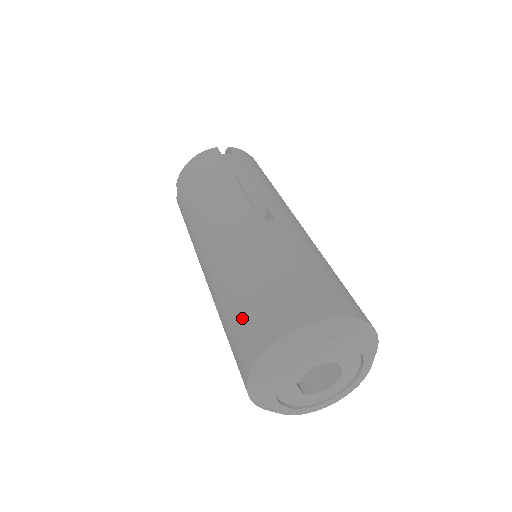
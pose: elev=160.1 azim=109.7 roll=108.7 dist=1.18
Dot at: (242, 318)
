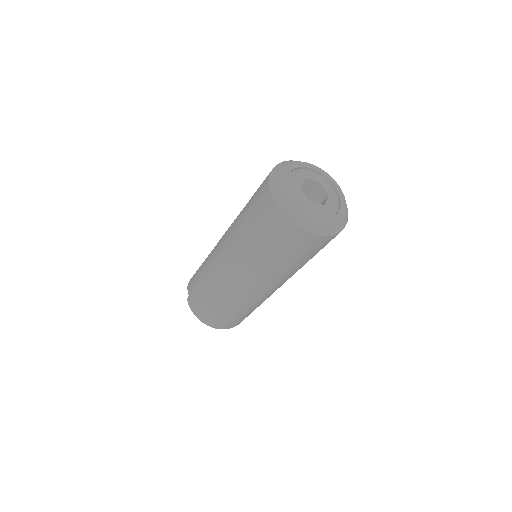
Dot at: (256, 191)
